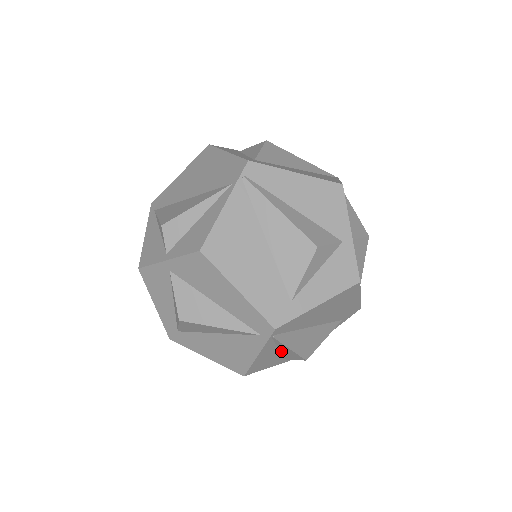
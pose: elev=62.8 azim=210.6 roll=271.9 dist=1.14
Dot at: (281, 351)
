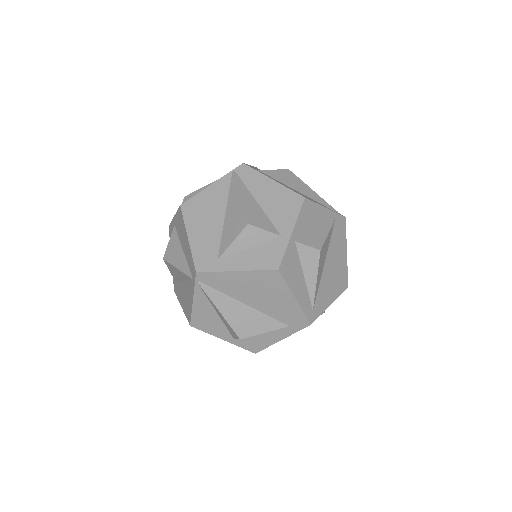
Dot at: (220, 317)
